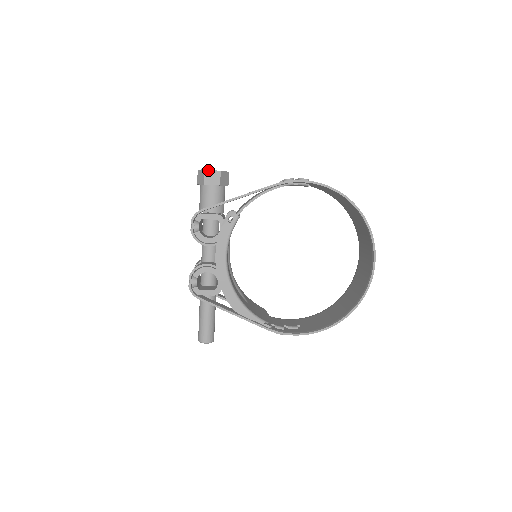
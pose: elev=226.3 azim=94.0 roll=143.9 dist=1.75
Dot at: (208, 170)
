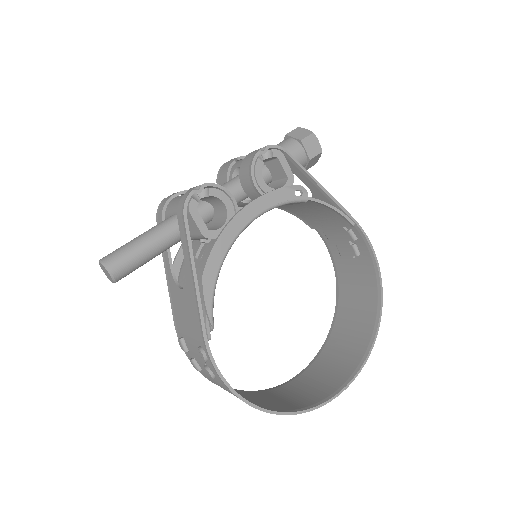
Dot at: occluded
